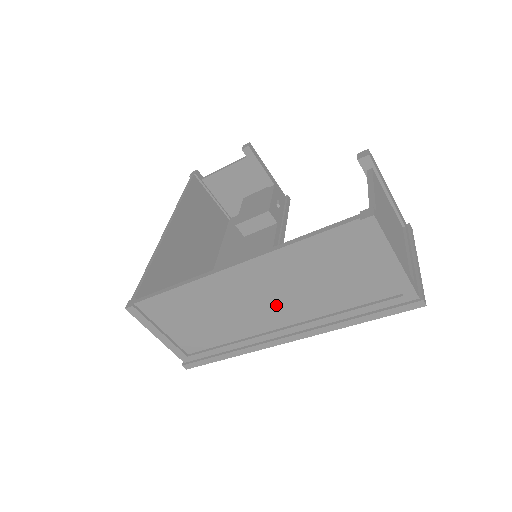
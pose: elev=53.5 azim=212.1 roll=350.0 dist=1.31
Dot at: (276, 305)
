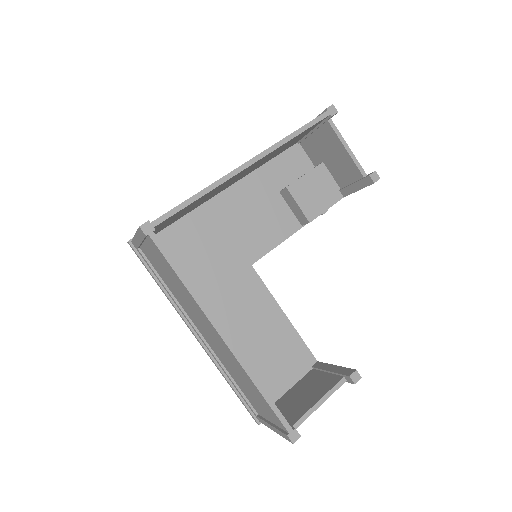
Dot at: (213, 342)
